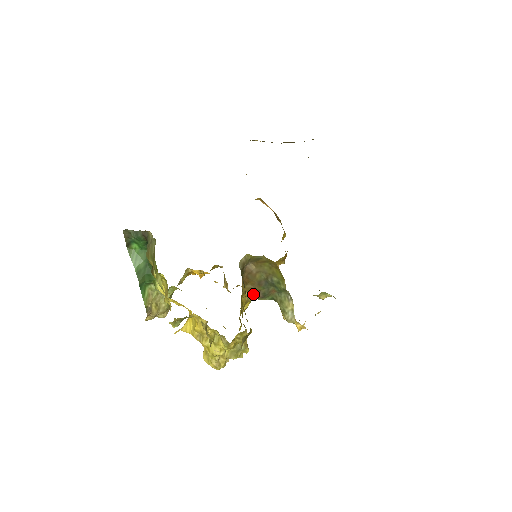
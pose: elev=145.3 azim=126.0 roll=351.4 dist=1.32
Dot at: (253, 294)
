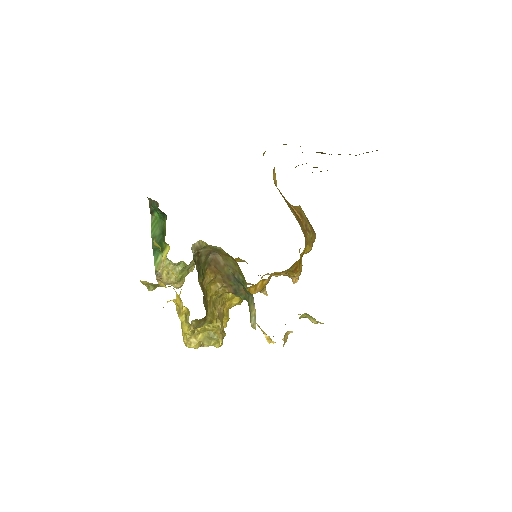
Dot at: (226, 287)
